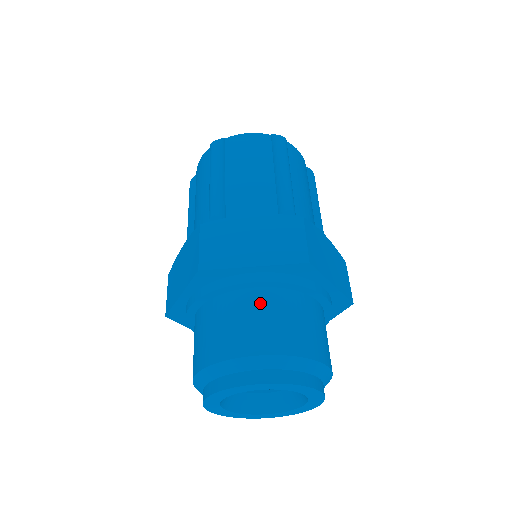
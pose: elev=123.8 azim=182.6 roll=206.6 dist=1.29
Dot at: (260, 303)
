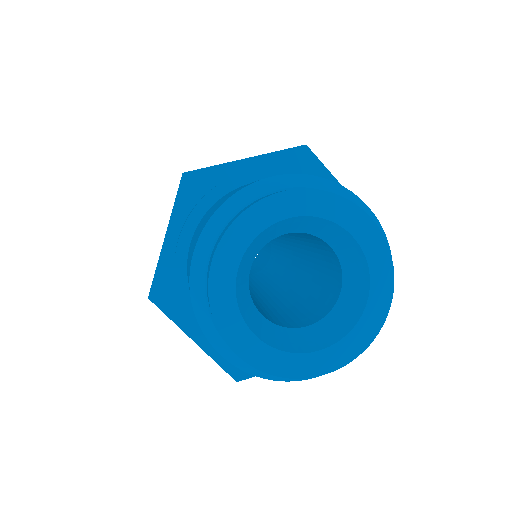
Dot at: occluded
